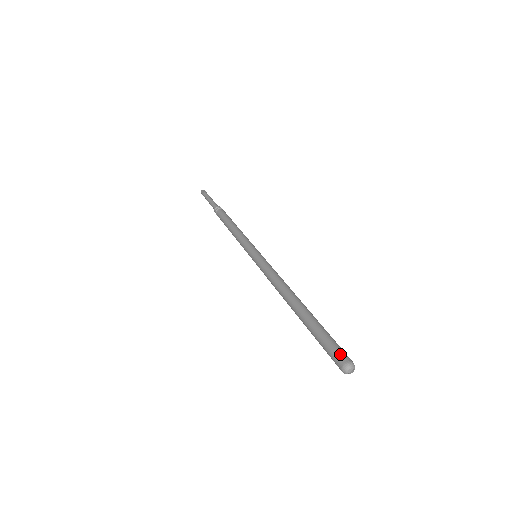
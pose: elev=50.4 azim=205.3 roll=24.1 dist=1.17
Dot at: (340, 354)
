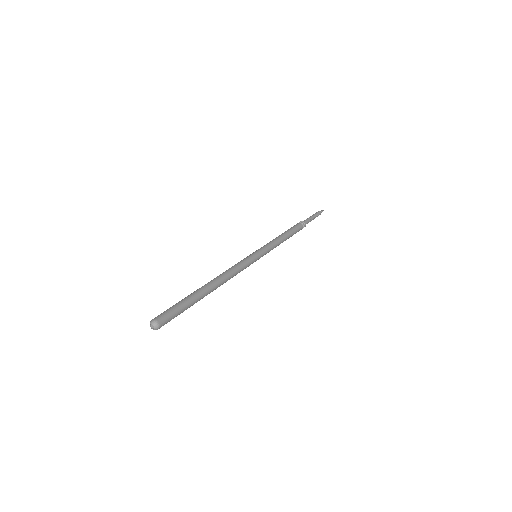
Dot at: (160, 314)
